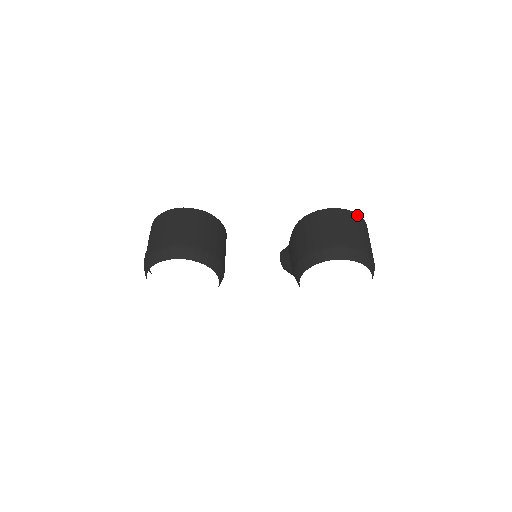
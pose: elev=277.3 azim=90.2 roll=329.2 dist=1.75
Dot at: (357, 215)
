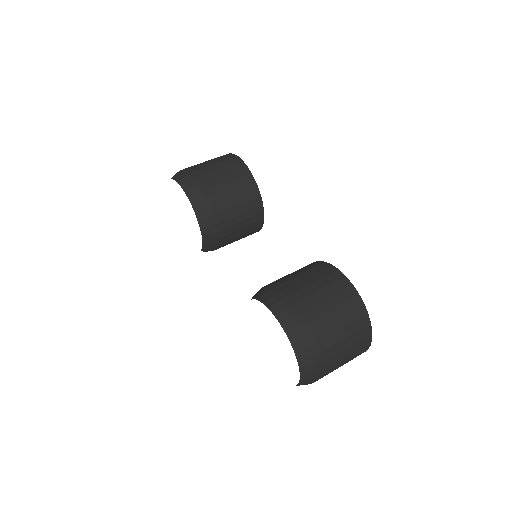
Dot at: (363, 308)
